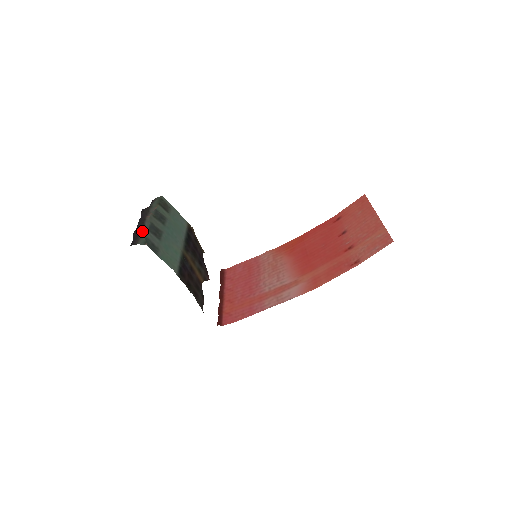
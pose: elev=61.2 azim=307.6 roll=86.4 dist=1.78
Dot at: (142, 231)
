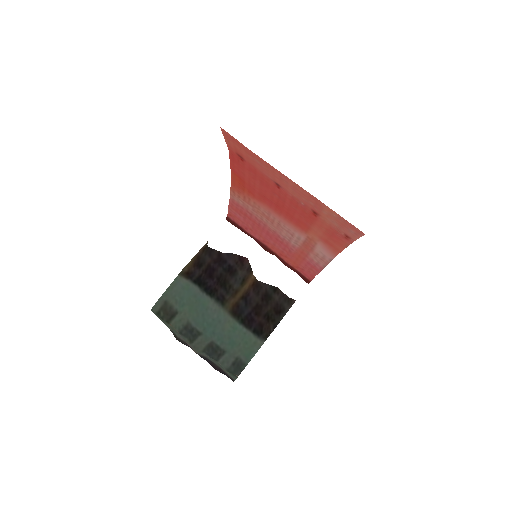
Dot at: (214, 364)
